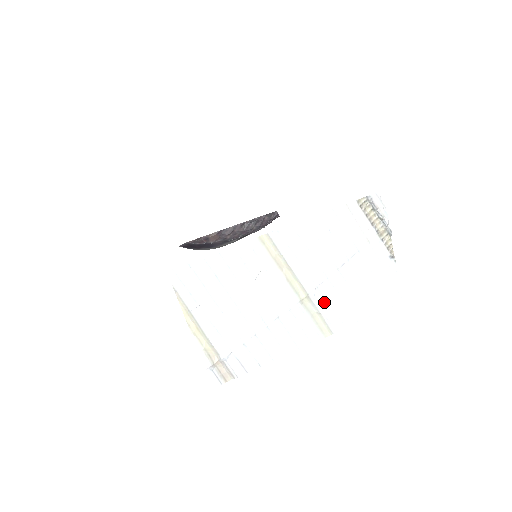
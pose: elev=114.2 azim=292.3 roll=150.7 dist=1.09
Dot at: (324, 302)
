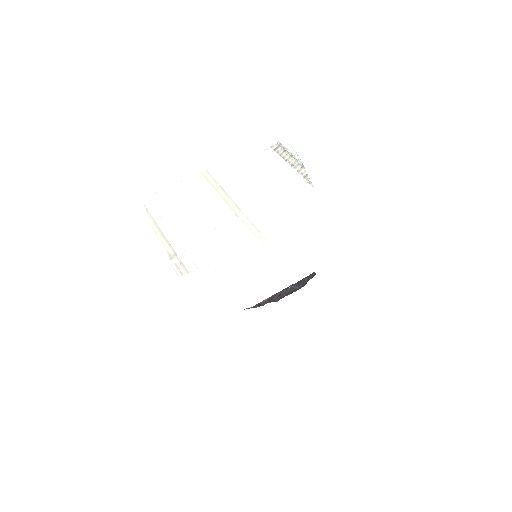
Dot at: (256, 216)
